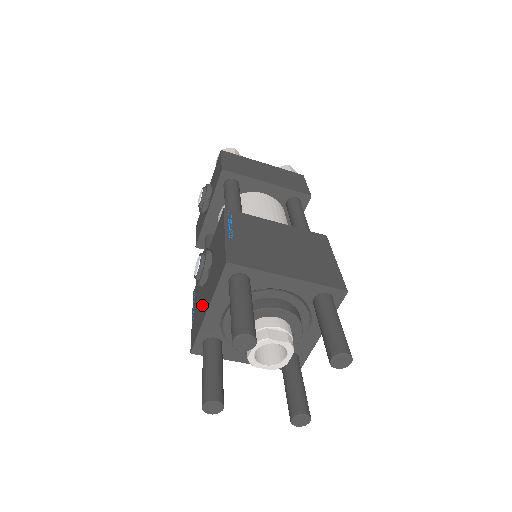
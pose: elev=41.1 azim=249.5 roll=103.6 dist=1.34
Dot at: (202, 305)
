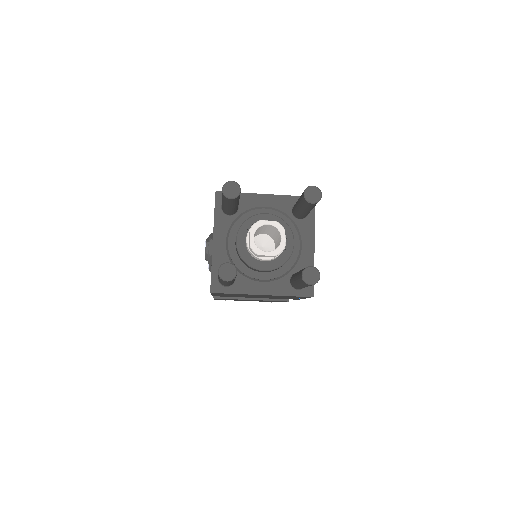
Dot at: occluded
